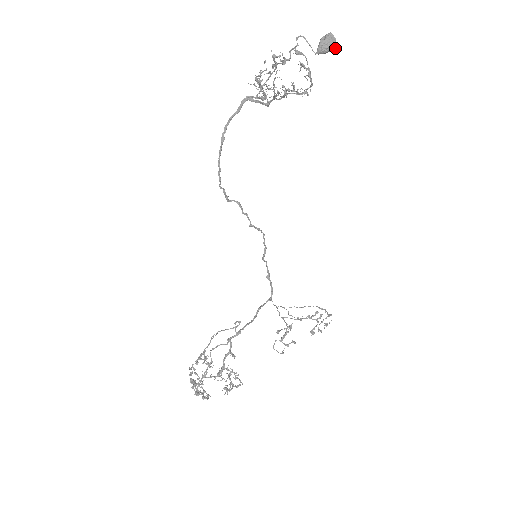
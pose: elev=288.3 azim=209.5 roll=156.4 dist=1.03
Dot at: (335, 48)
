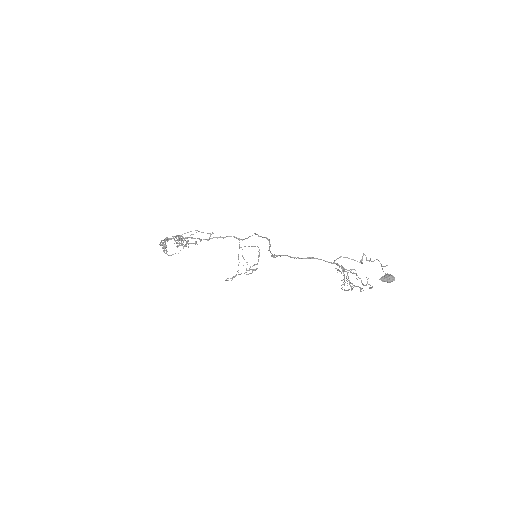
Dot at: occluded
